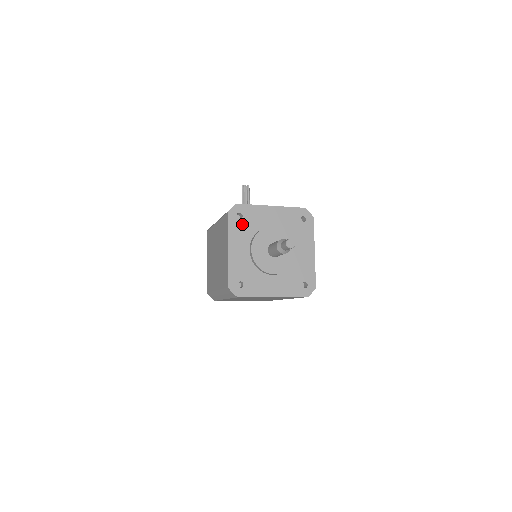
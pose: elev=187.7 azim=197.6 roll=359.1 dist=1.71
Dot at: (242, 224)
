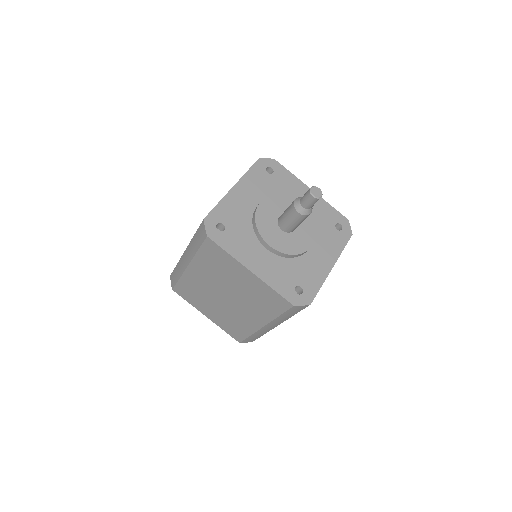
Dot at: (267, 179)
